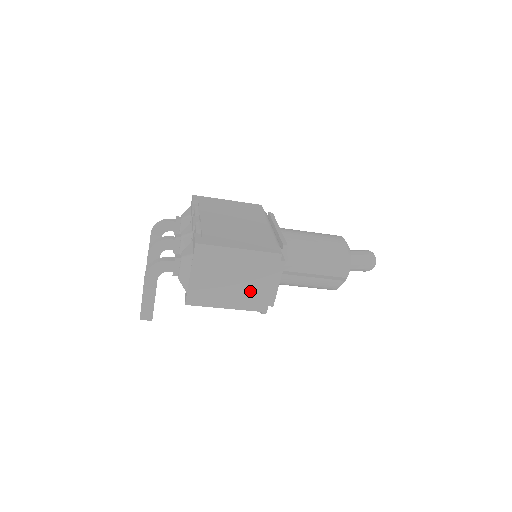
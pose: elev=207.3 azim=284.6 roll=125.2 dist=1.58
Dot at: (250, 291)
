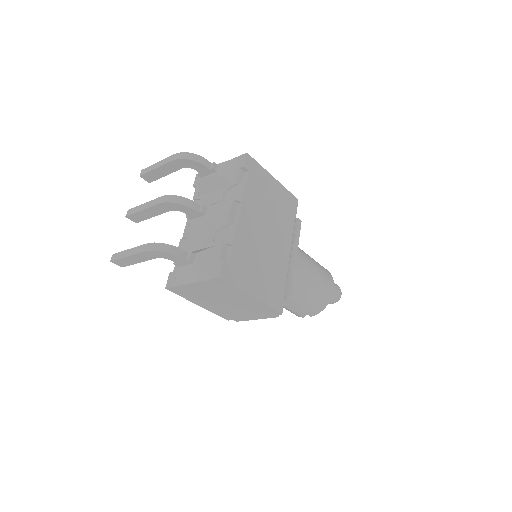
Dot at: (230, 310)
